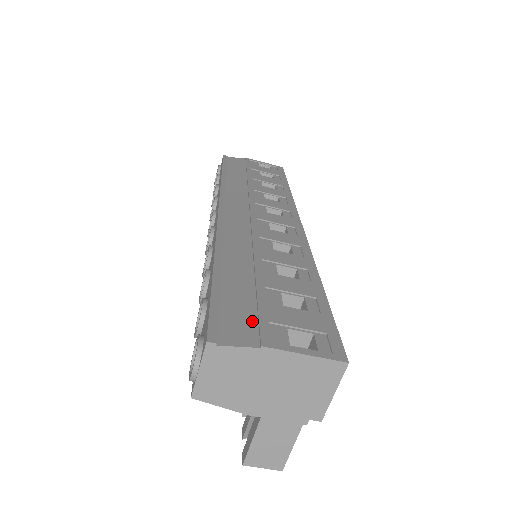
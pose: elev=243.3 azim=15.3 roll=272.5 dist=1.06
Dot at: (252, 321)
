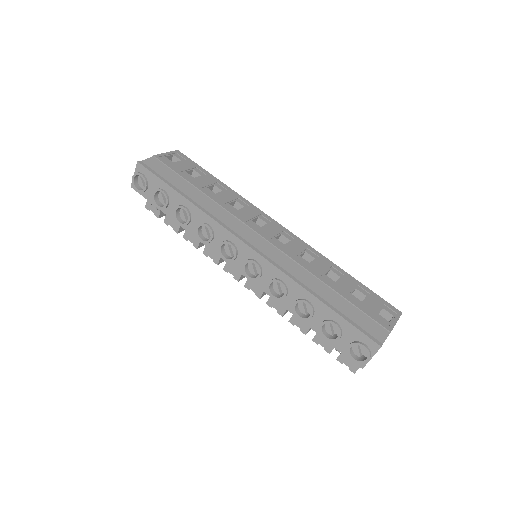
Dot at: (372, 322)
